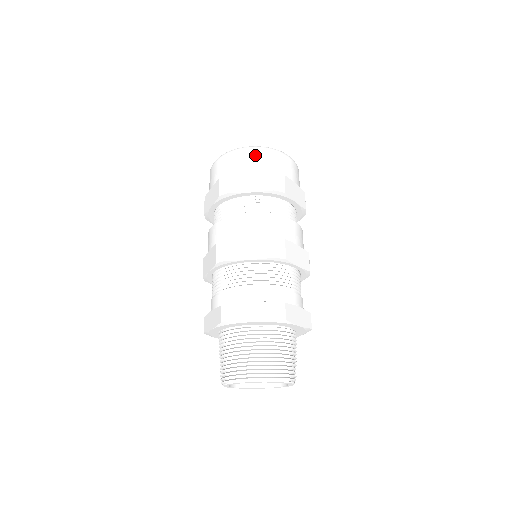
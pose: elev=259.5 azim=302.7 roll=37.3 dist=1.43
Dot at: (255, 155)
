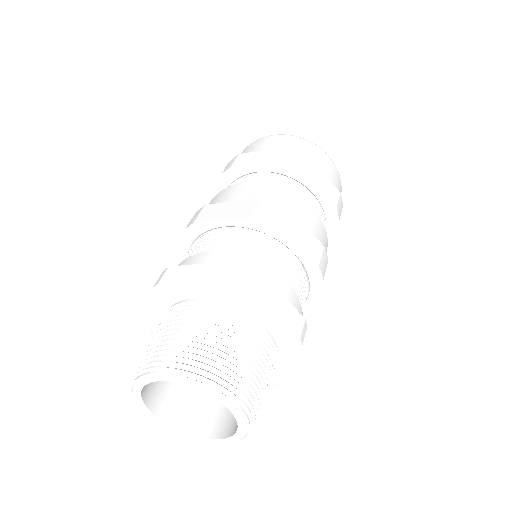
Dot at: (275, 139)
